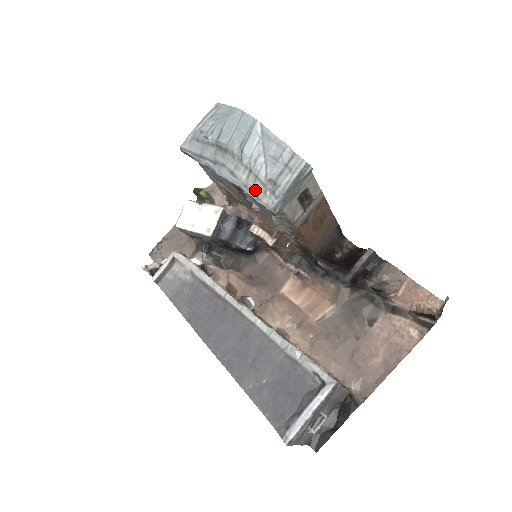
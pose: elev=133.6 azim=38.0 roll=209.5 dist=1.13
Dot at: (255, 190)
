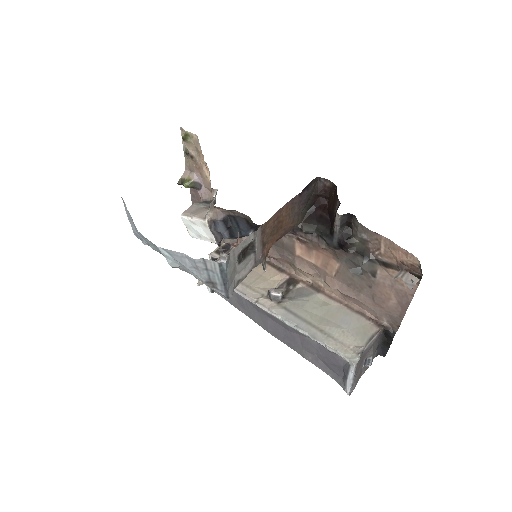
Dot at: occluded
